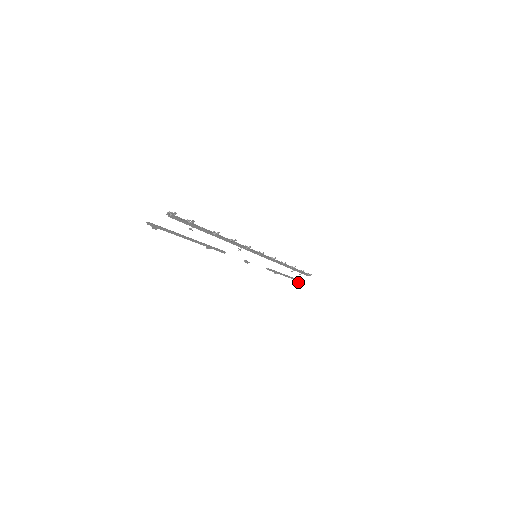
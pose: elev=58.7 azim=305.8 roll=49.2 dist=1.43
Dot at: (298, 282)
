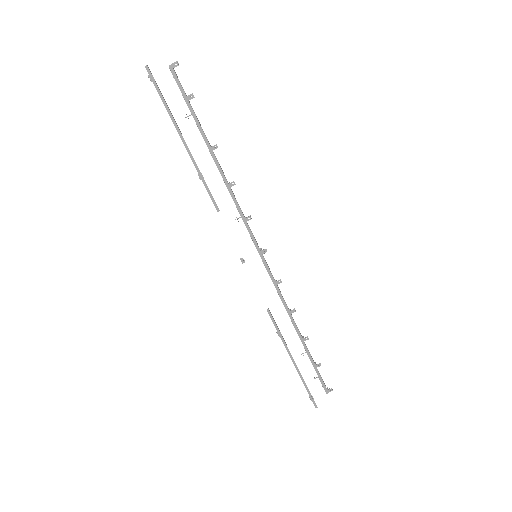
Dot at: (310, 399)
